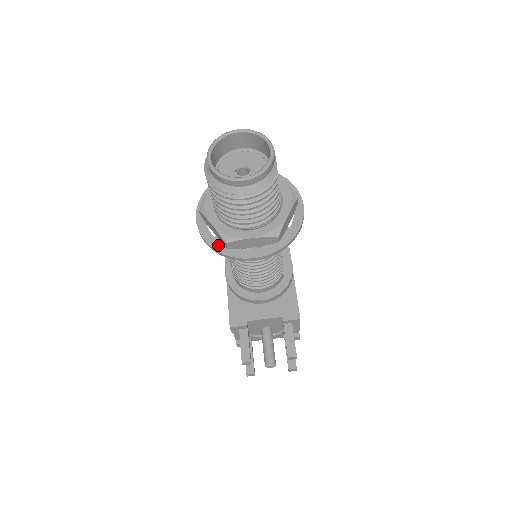
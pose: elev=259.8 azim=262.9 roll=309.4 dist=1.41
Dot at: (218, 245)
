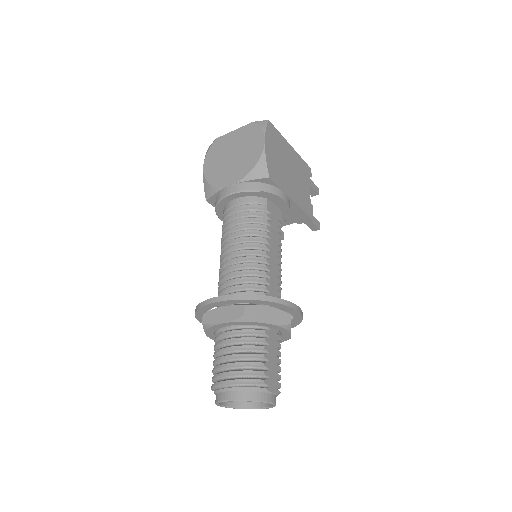
Dot at: occluded
